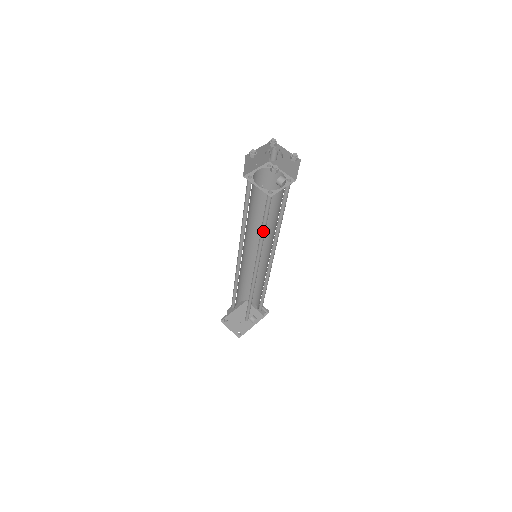
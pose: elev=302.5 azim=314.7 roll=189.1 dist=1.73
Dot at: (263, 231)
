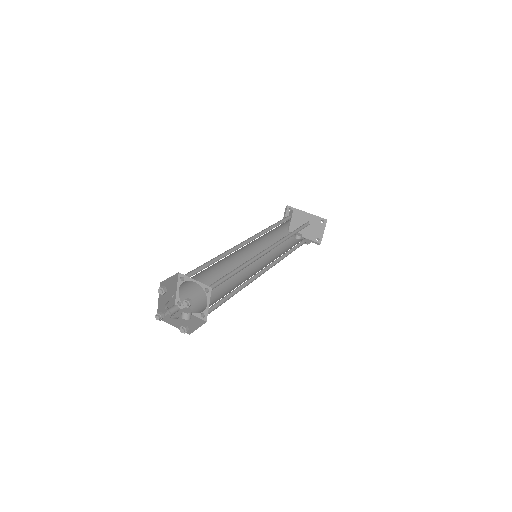
Dot at: occluded
